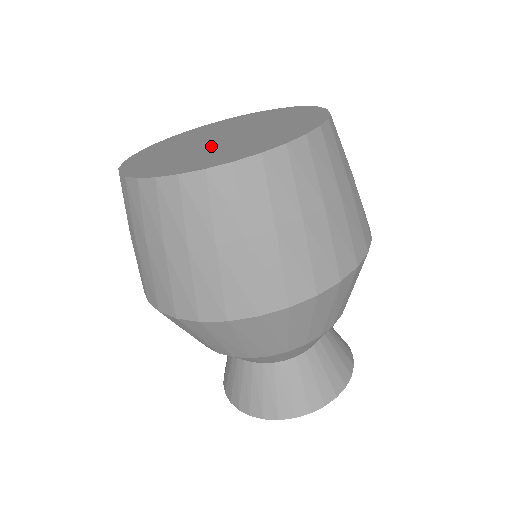
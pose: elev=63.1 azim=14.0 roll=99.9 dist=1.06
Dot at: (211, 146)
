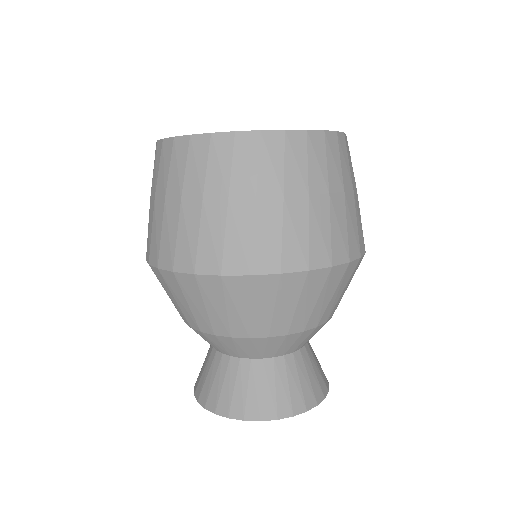
Dot at: occluded
